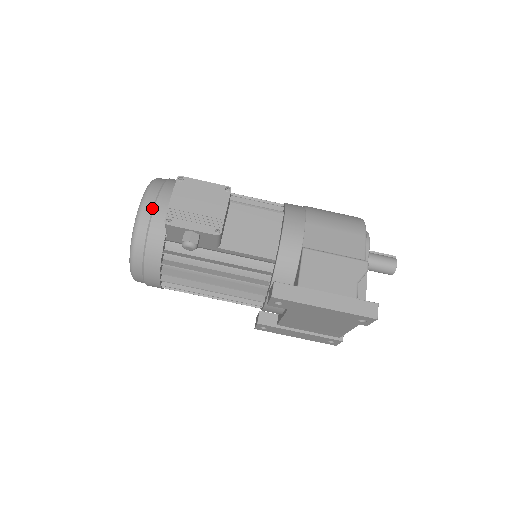
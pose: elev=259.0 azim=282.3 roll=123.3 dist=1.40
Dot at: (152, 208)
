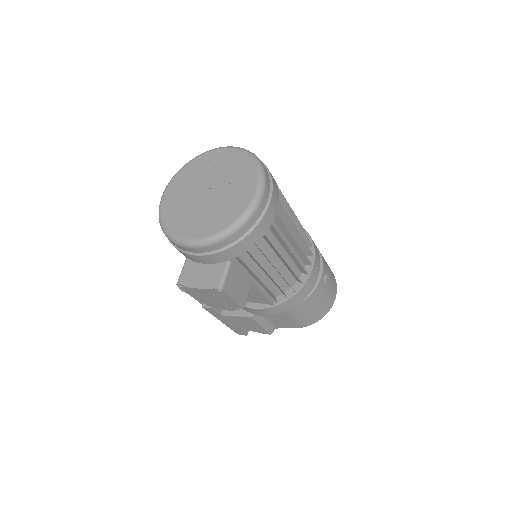
Dot at: (194, 252)
